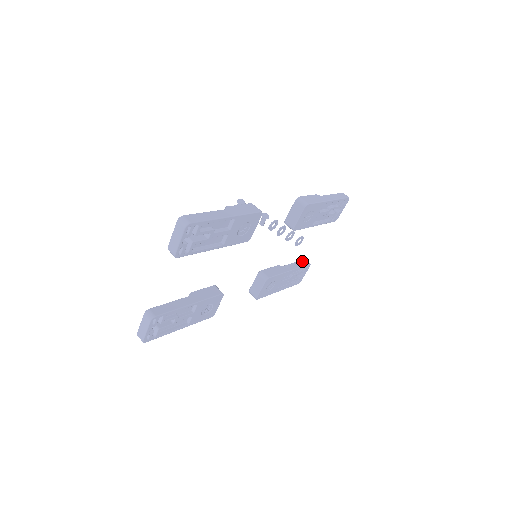
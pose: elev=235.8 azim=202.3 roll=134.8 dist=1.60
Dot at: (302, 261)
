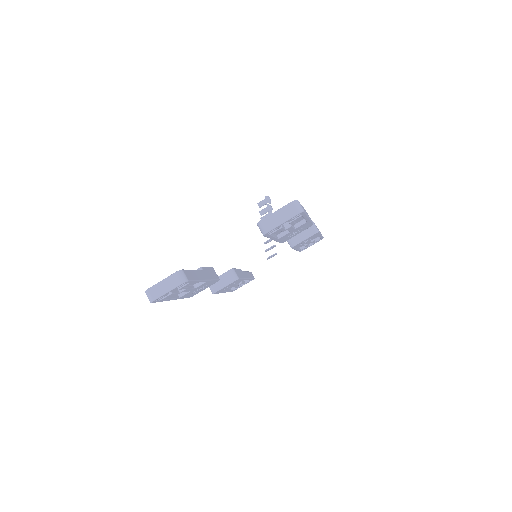
Dot at: (251, 273)
